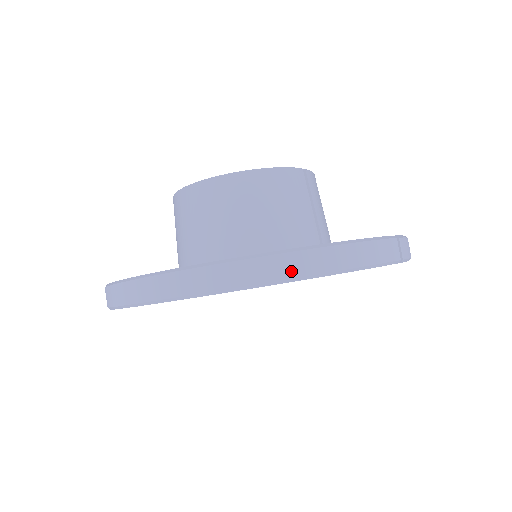
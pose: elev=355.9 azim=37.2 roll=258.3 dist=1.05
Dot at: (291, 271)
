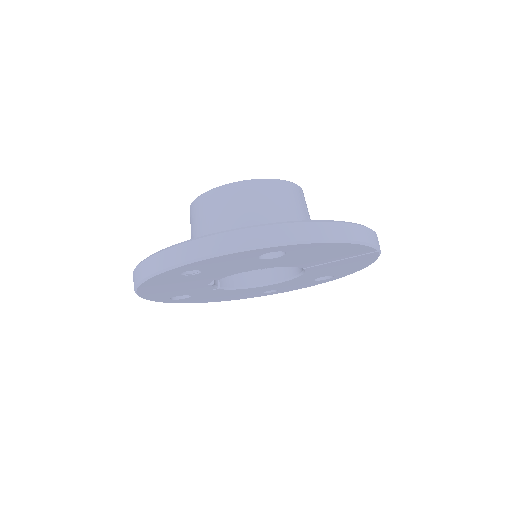
Dot at: (318, 235)
